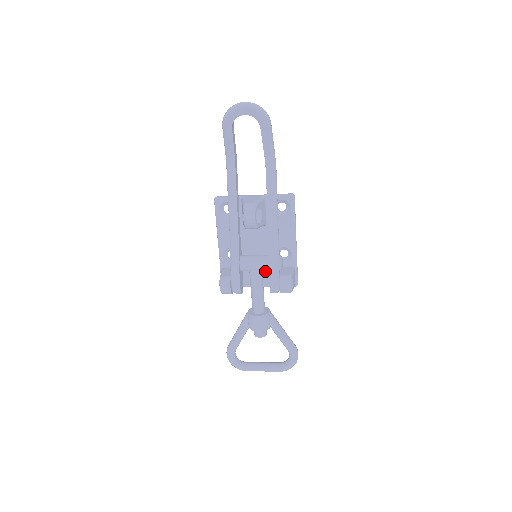
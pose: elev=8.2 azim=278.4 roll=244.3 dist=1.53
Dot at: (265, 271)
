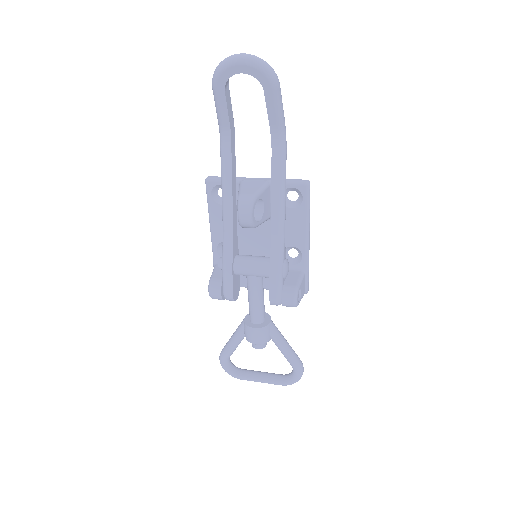
Dot at: occluded
